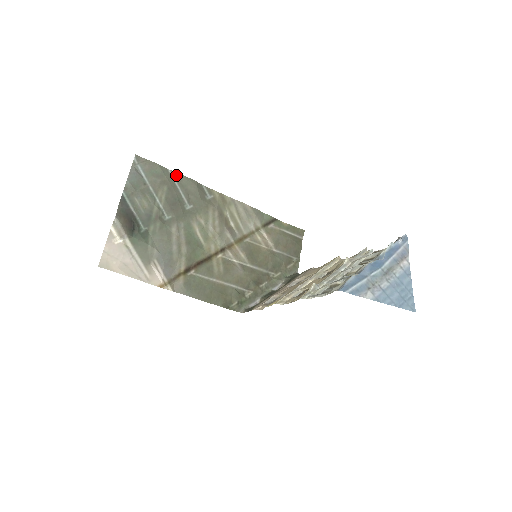
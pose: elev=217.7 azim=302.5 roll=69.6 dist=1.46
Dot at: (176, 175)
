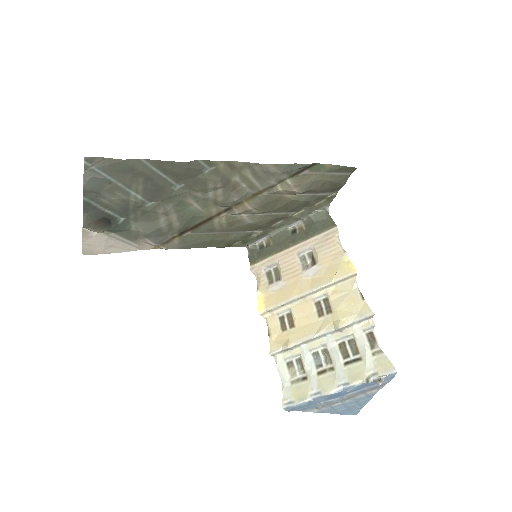
Dot at: (154, 162)
